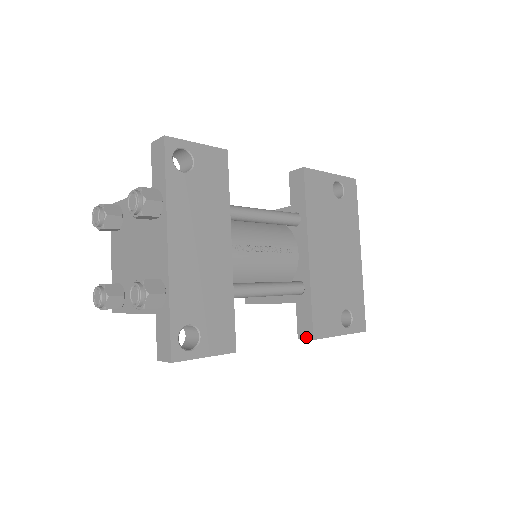
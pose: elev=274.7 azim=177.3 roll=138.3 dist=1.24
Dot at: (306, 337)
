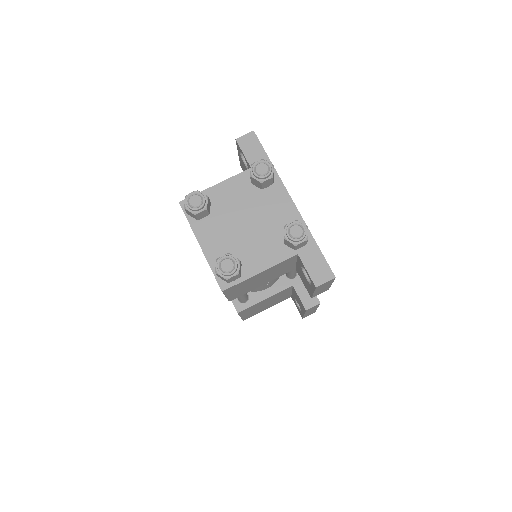
Dot at: (313, 305)
